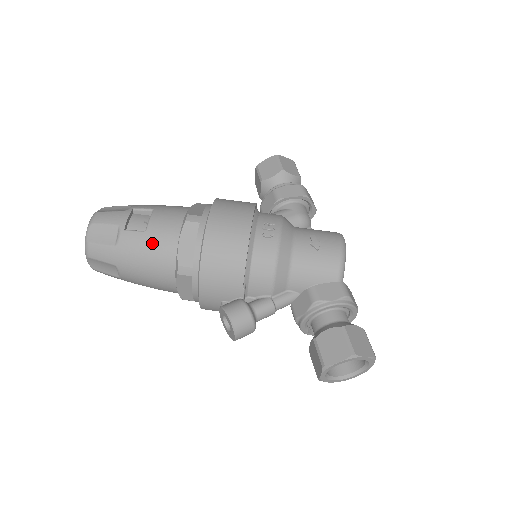
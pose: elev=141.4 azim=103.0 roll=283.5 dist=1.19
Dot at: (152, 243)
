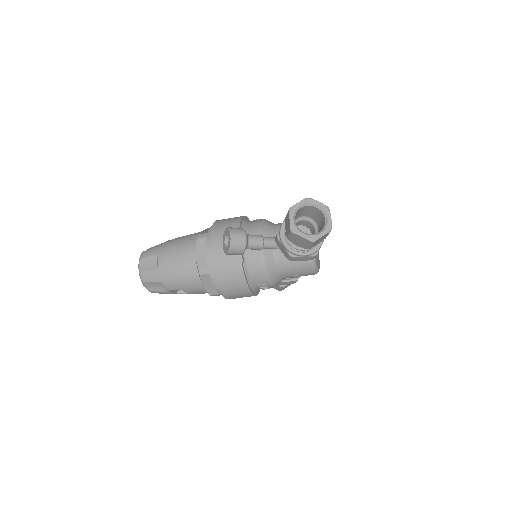
Dot at: (184, 236)
